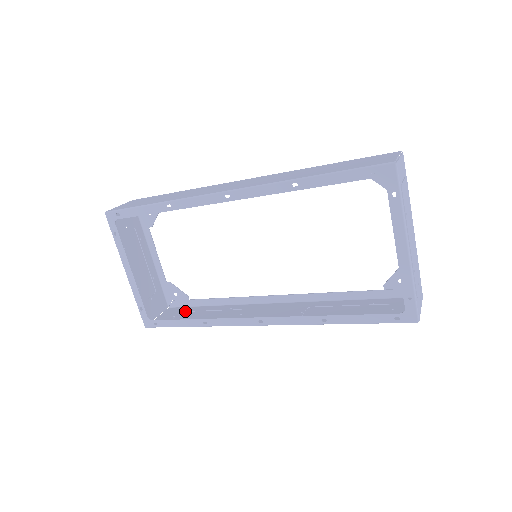
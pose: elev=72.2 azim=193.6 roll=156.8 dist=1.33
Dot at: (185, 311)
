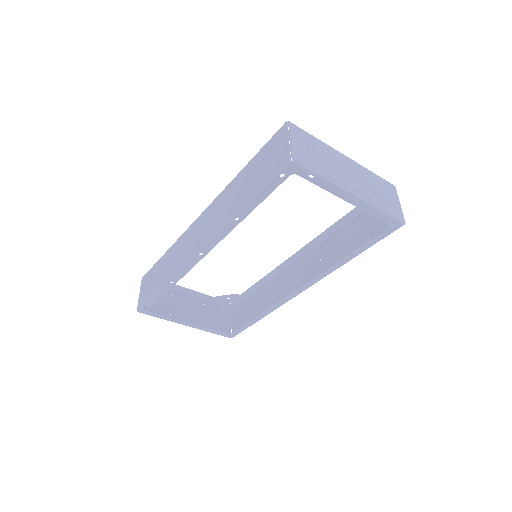
Dot at: (245, 305)
